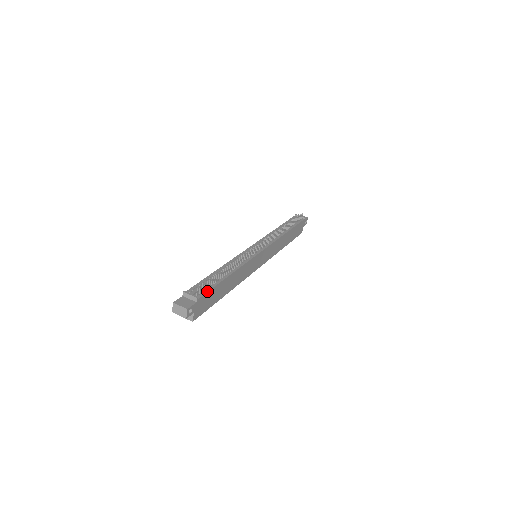
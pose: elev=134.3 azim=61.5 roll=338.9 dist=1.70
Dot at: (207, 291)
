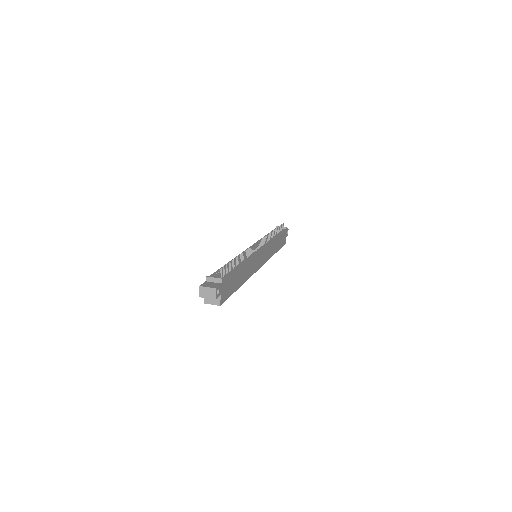
Dot at: (228, 275)
